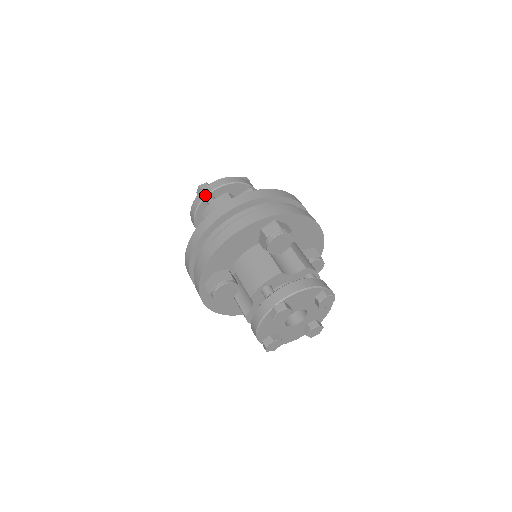
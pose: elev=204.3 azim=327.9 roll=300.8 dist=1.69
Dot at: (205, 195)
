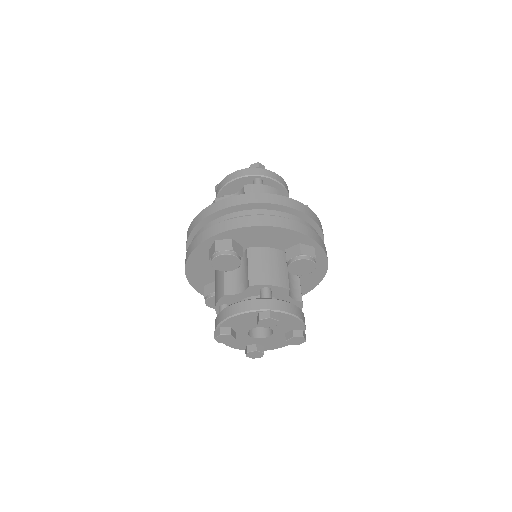
Dot at: (259, 174)
